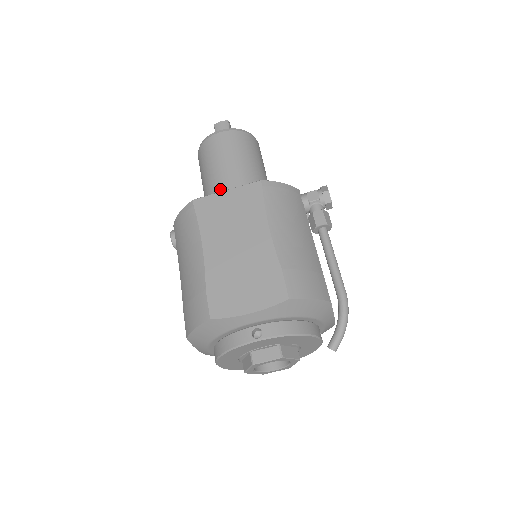
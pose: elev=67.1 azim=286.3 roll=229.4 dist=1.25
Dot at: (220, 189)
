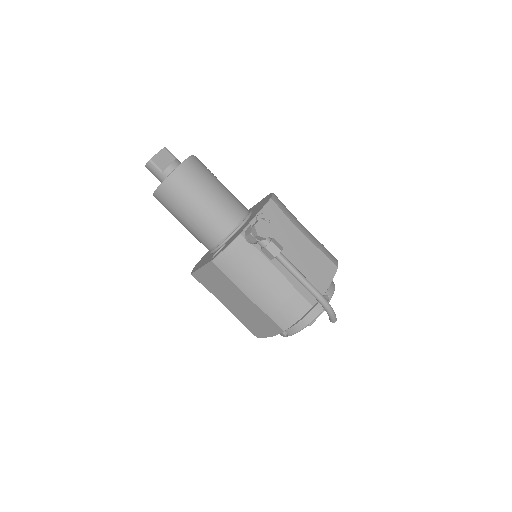
Dot at: (197, 239)
